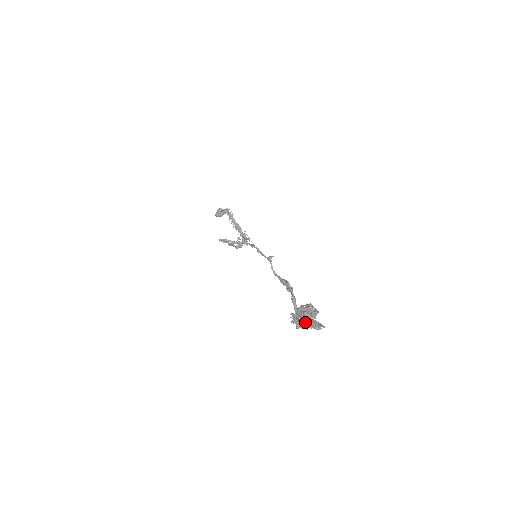
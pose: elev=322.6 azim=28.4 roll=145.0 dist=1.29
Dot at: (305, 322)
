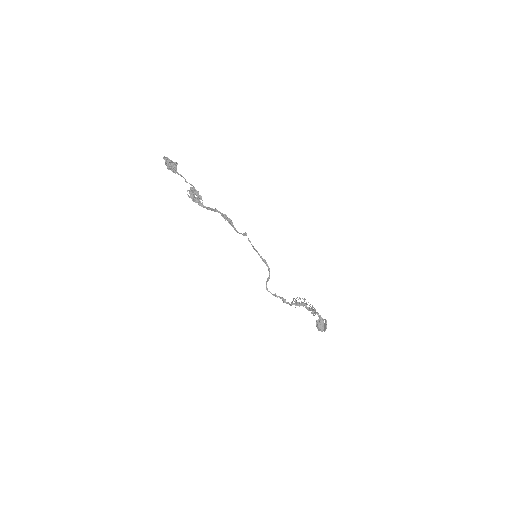
Dot at: (166, 165)
